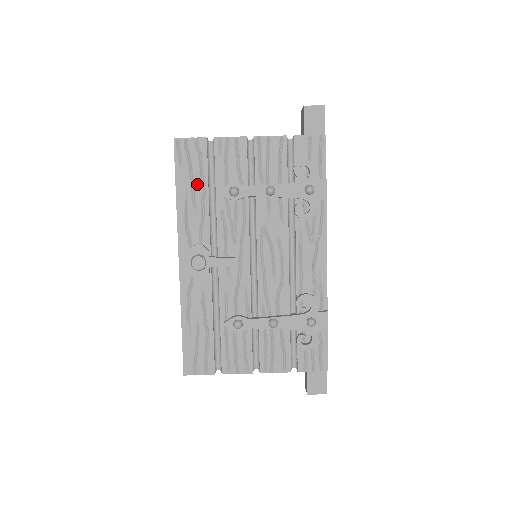
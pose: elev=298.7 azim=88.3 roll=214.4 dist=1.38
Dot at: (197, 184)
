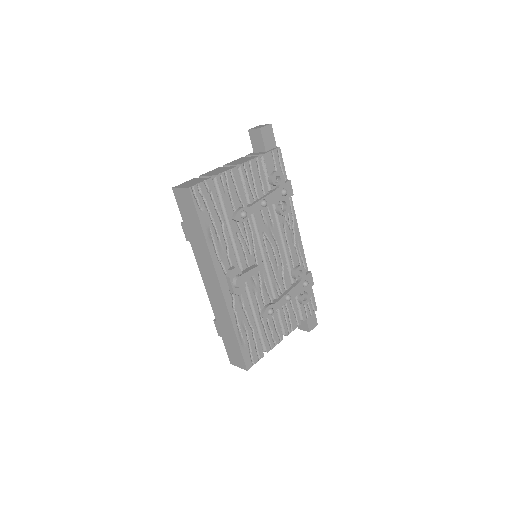
Dot at: (216, 220)
